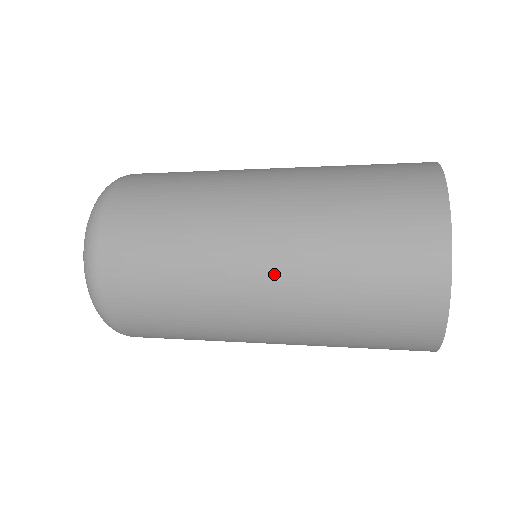
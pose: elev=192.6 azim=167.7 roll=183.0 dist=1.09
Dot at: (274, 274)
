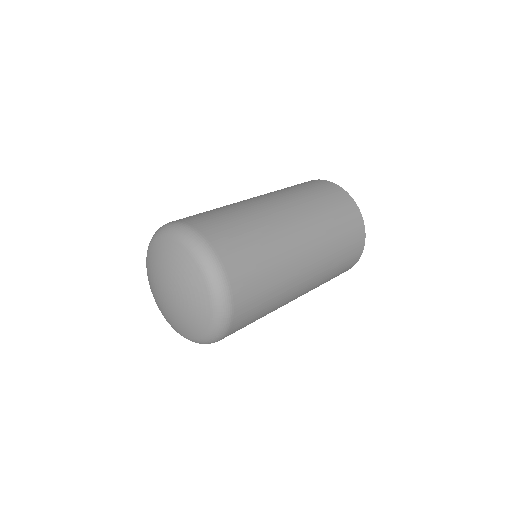
Dot at: (308, 289)
